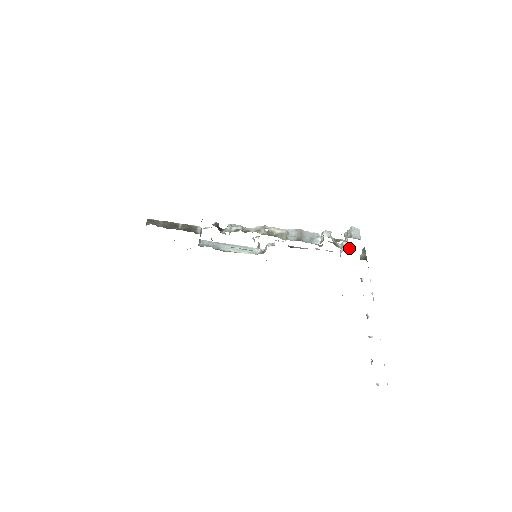
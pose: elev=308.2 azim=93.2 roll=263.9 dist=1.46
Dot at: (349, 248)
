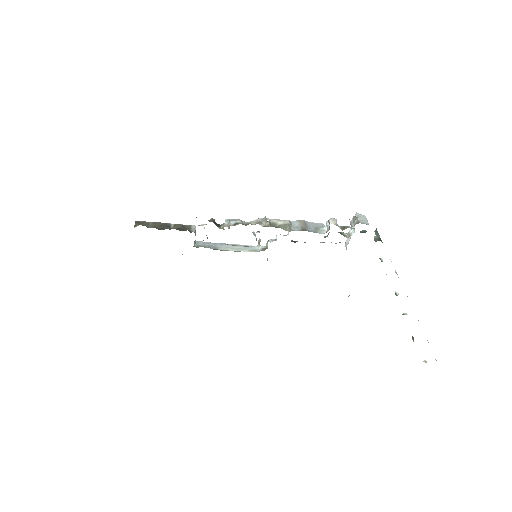
Dot at: (360, 231)
